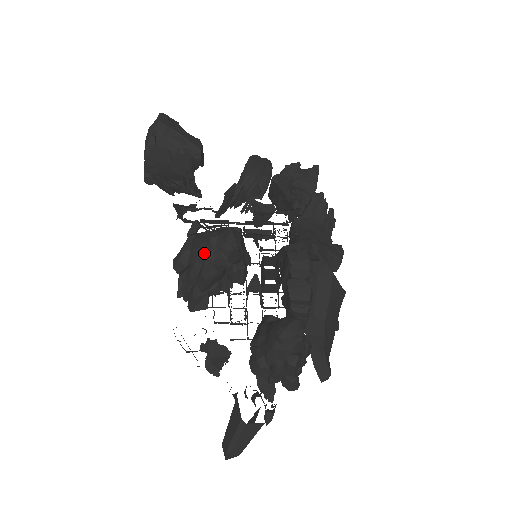
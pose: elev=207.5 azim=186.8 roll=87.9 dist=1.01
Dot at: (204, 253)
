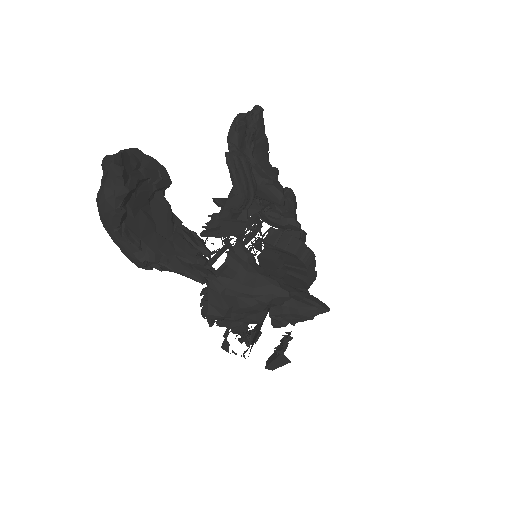
Dot at: (258, 311)
